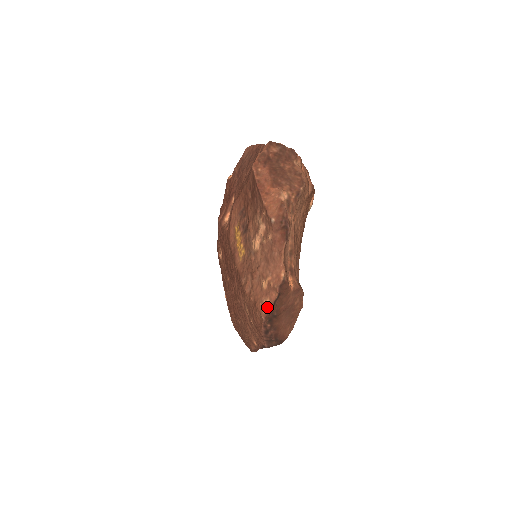
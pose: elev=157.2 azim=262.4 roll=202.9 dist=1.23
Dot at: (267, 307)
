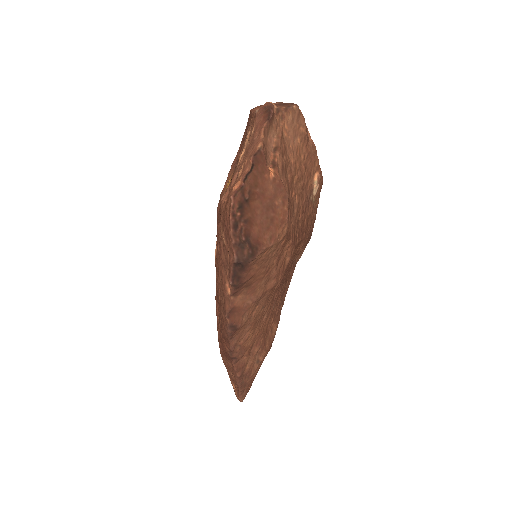
Dot at: (238, 184)
